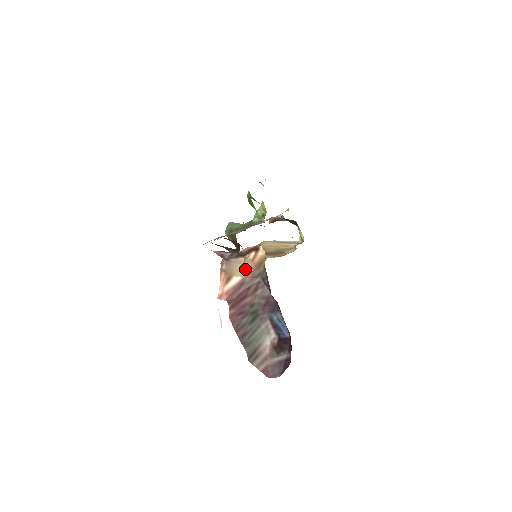
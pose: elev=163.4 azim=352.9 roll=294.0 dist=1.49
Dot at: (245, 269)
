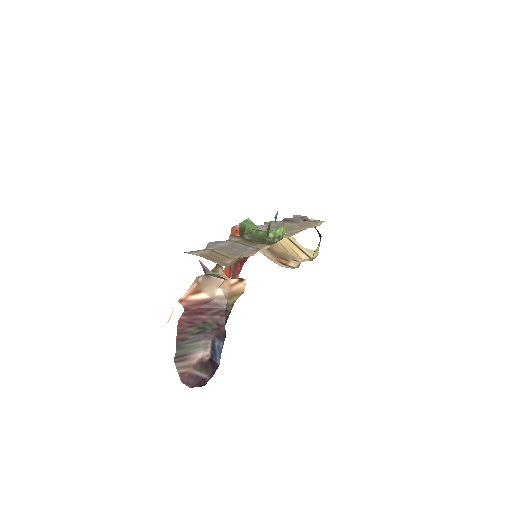
Dot at: (218, 291)
